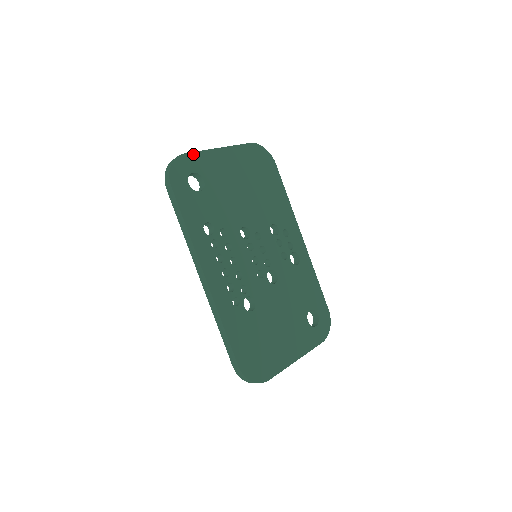
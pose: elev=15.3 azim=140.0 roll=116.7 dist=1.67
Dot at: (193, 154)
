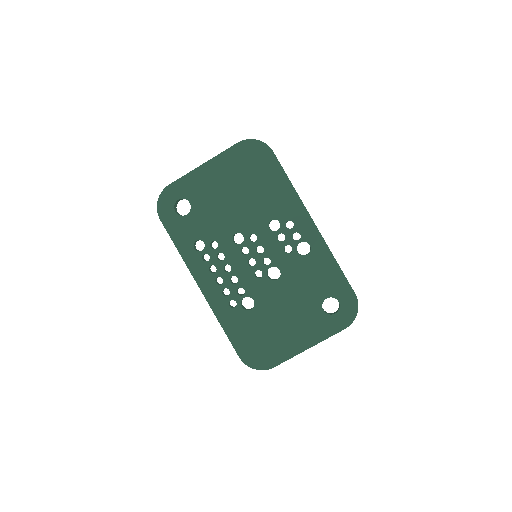
Dot at: (177, 182)
